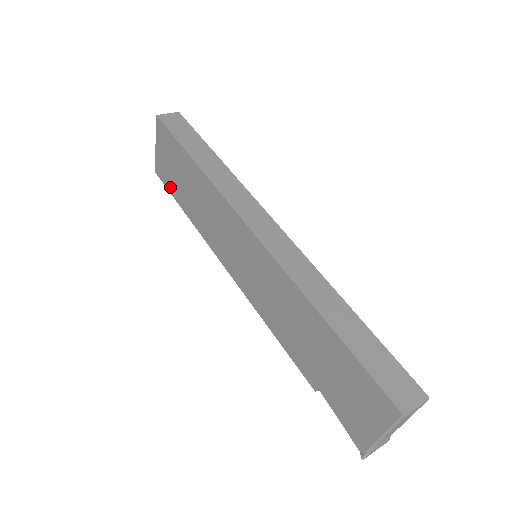
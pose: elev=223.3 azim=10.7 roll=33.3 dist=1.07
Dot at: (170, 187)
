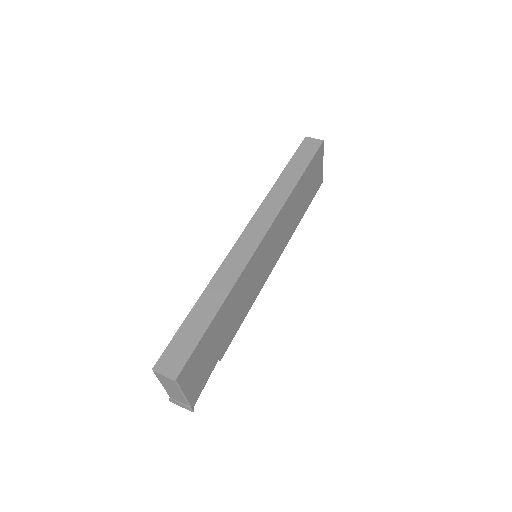
Dot at: occluded
